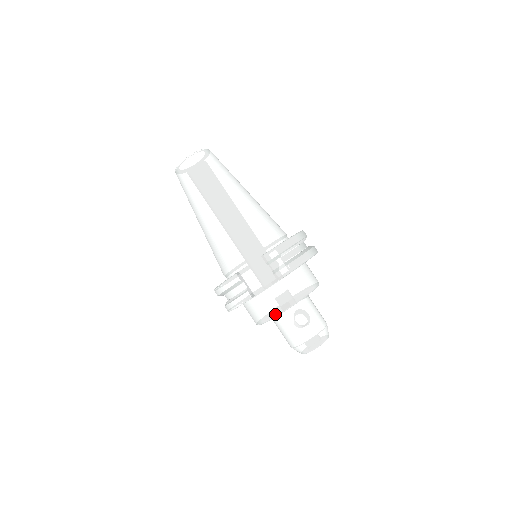
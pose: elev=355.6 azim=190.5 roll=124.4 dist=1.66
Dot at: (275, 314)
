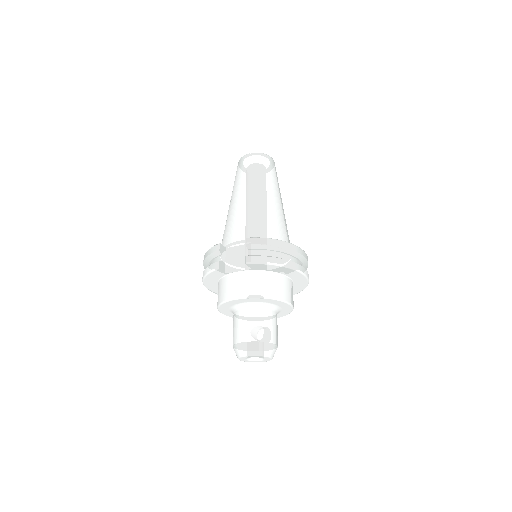
Dot at: (231, 297)
